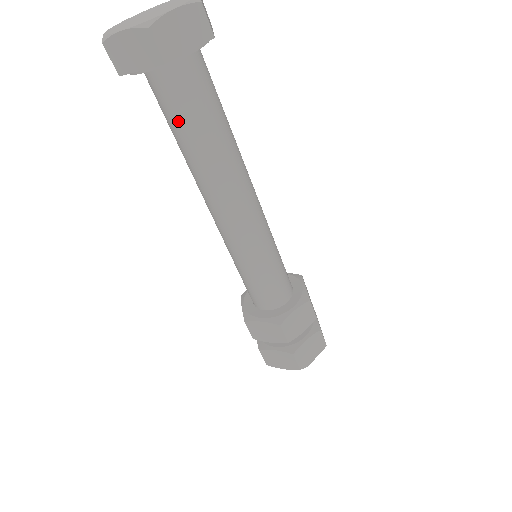
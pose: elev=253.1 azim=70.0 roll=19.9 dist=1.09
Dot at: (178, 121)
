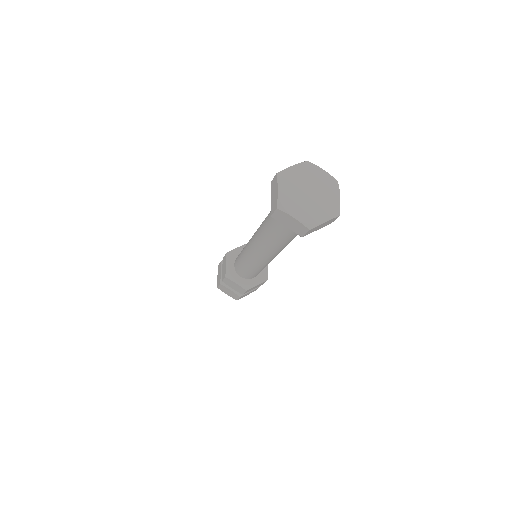
Dot at: (280, 231)
